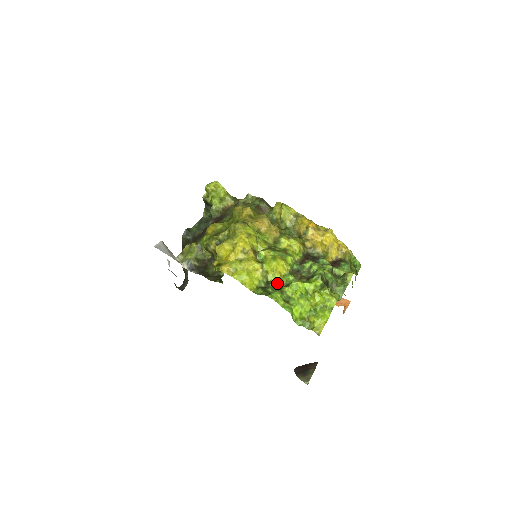
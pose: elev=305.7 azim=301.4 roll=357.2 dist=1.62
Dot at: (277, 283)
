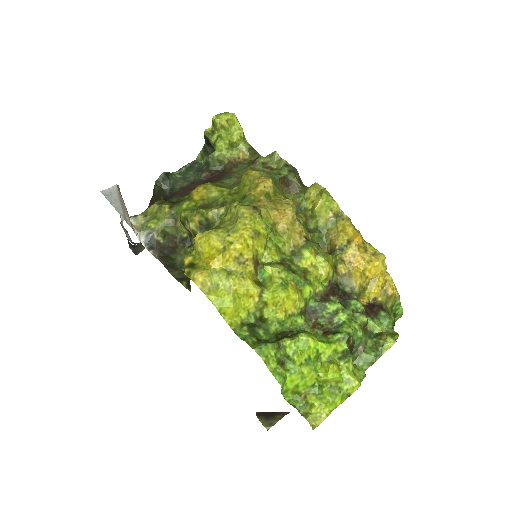
Dot at: (276, 324)
